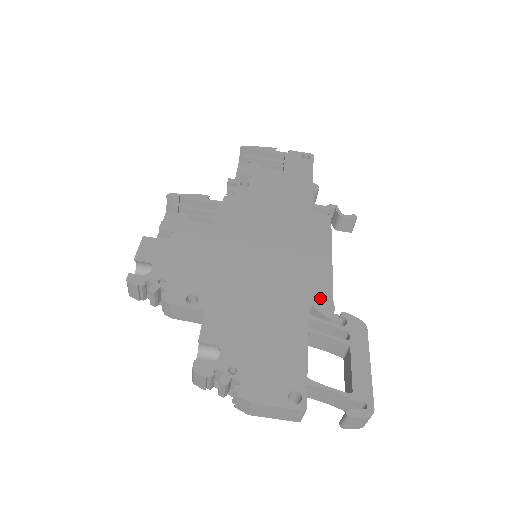
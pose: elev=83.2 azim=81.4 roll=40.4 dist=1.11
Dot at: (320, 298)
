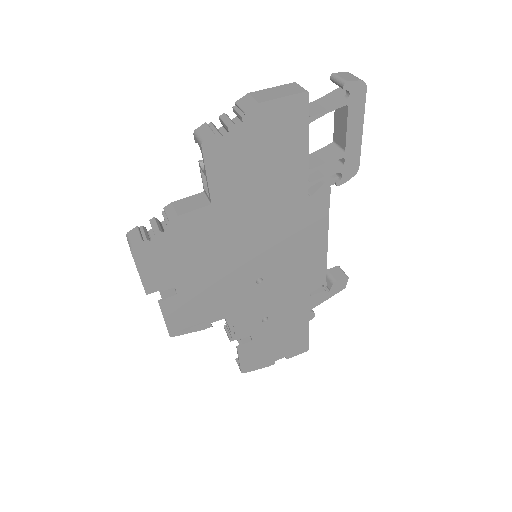
Dot at: occluded
